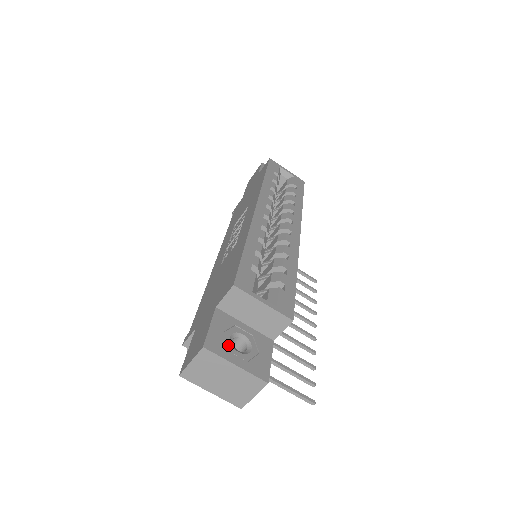
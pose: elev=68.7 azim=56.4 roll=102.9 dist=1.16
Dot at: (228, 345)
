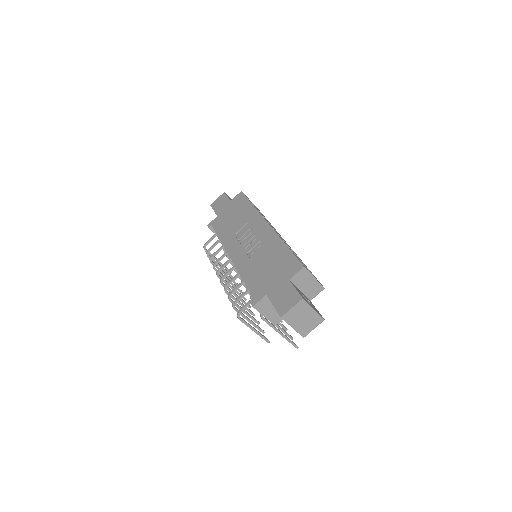
Dot at: (305, 299)
